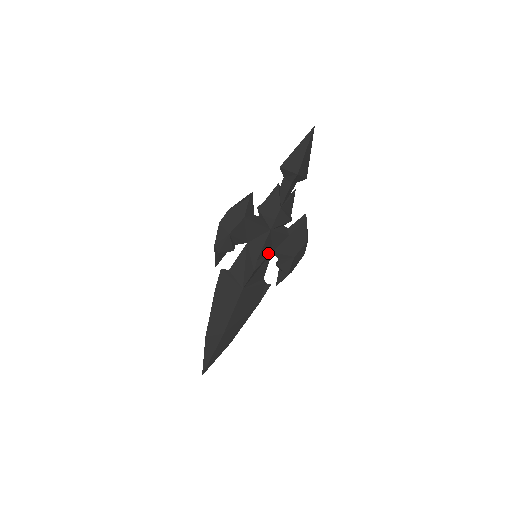
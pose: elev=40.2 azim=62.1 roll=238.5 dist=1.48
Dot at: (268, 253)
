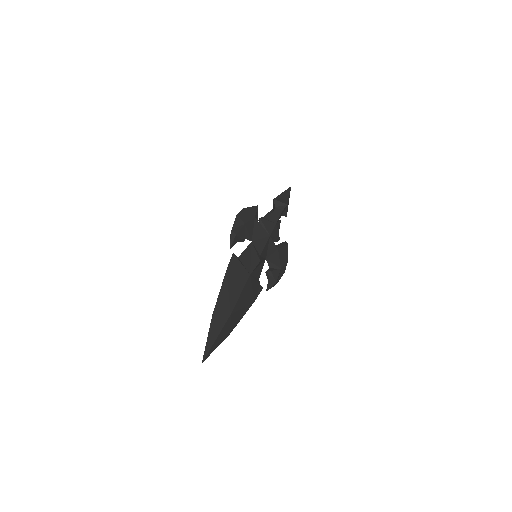
Dot at: (264, 257)
